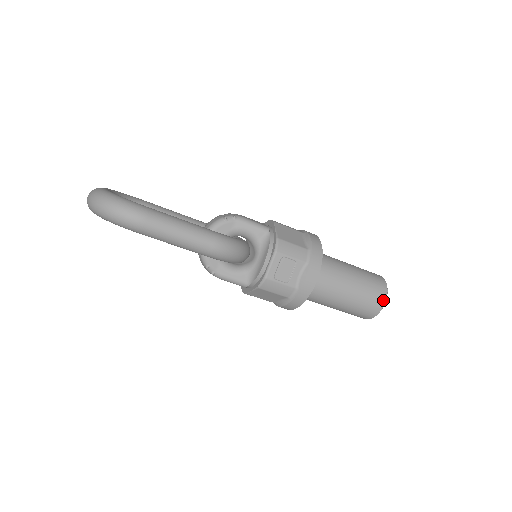
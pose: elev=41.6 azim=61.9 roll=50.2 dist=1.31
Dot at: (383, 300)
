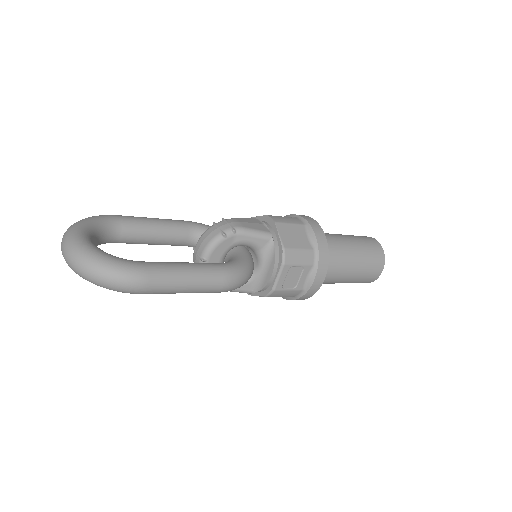
Dot at: (381, 269)
